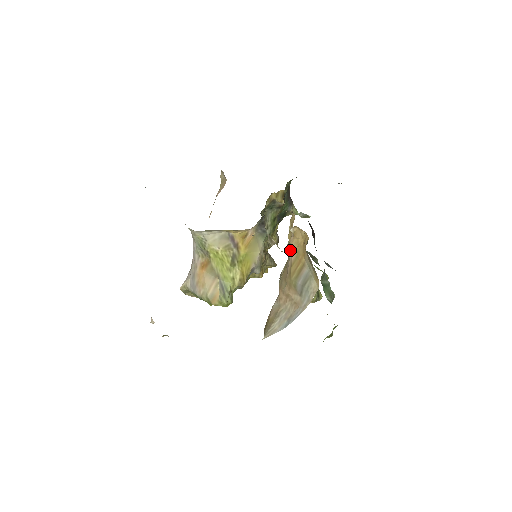
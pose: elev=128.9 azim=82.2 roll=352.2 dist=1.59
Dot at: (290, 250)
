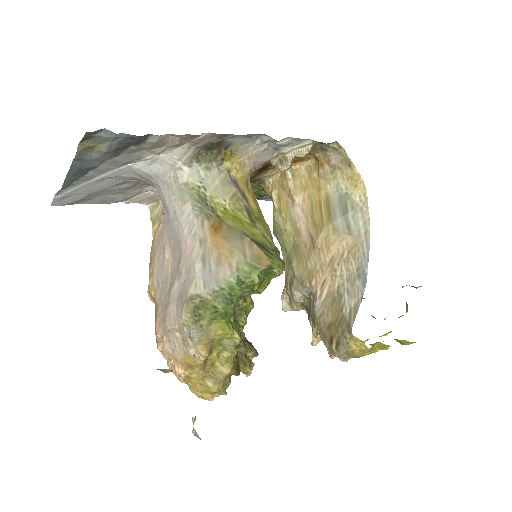
Dot at: (296, 212)
